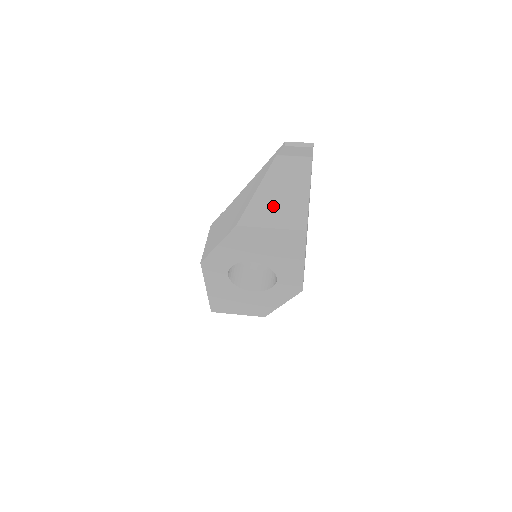
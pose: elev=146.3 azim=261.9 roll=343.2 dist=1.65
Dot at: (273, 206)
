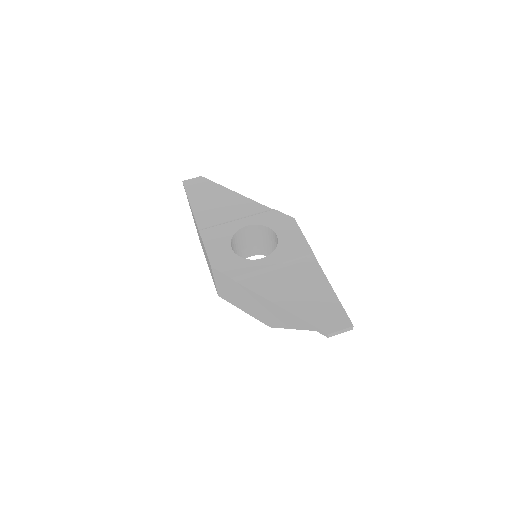
Dot at: occluded
